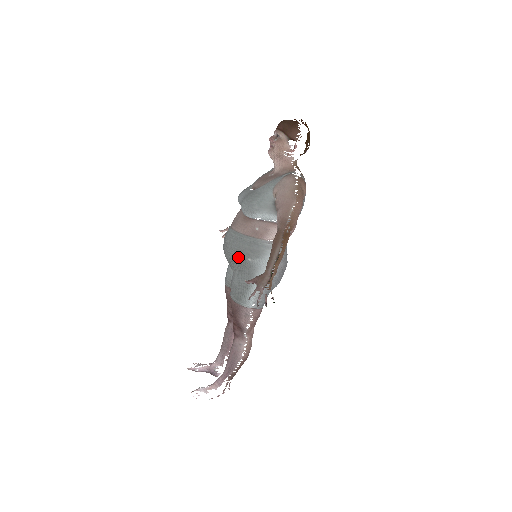
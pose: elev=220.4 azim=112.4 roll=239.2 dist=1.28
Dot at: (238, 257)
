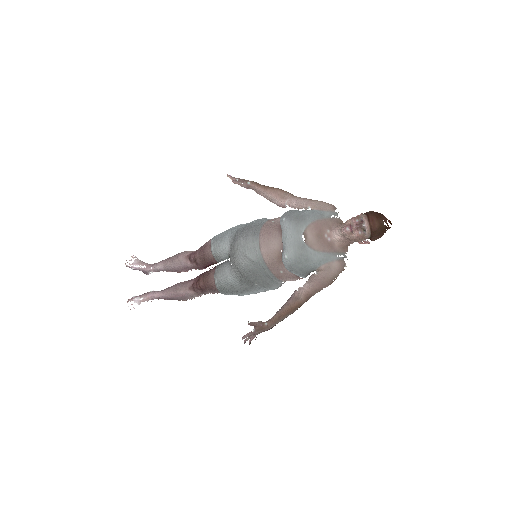
Dot at: (249, 277)
